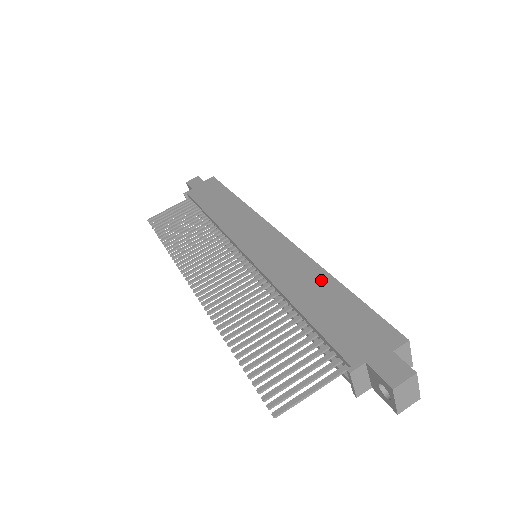
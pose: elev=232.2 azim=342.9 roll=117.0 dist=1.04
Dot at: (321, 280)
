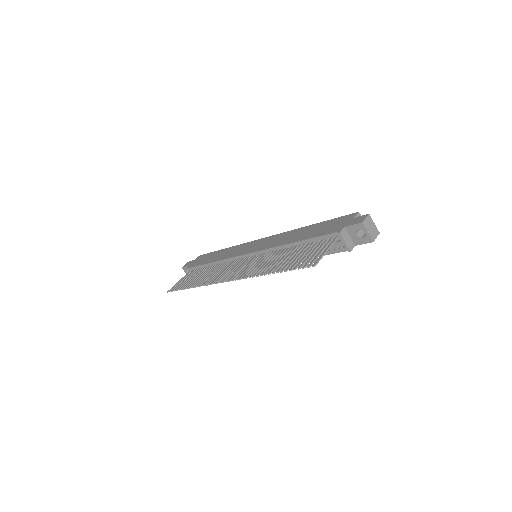
Dot at: (301, 230)
